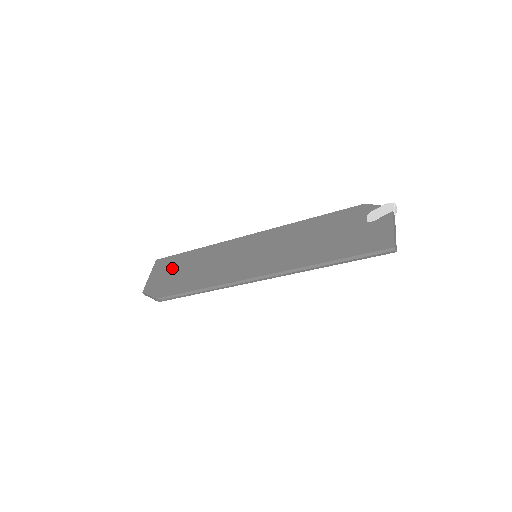
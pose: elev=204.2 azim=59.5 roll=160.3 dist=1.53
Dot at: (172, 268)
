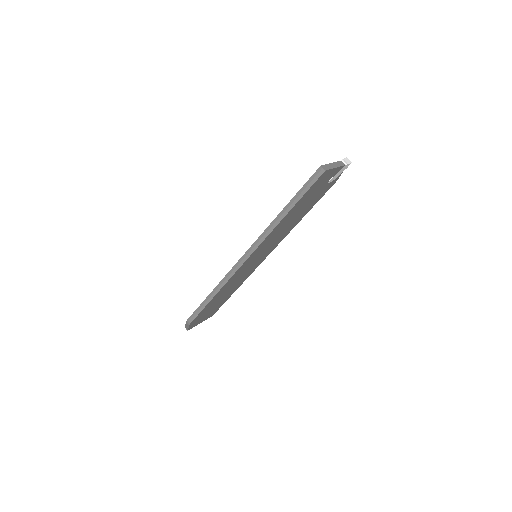
Dot at: occluded
